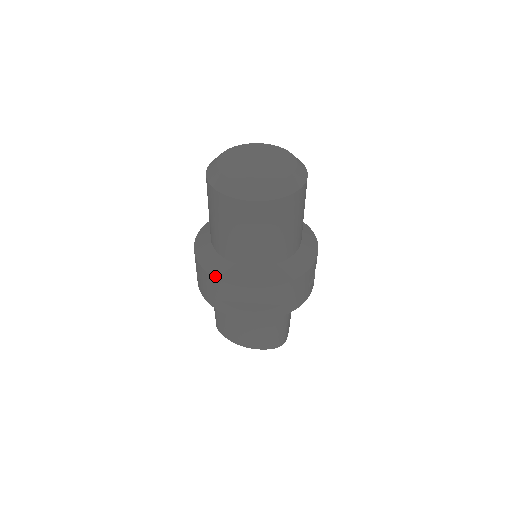
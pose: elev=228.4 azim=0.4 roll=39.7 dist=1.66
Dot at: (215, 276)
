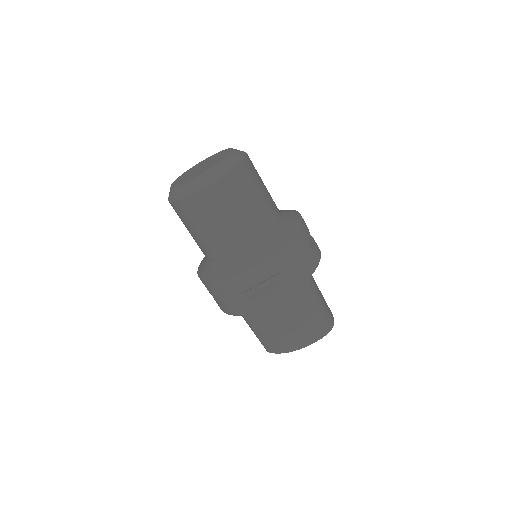
Dot at: (220, 279)
